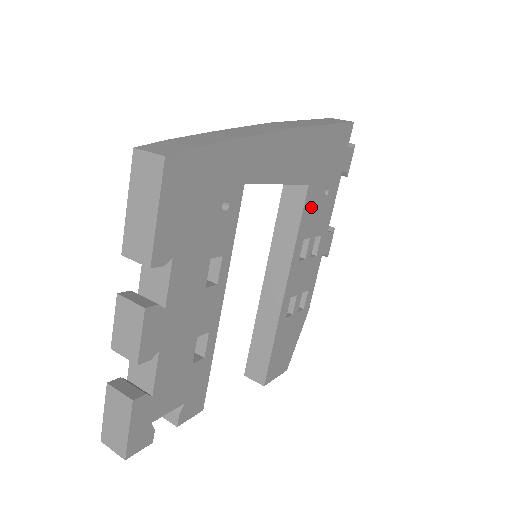
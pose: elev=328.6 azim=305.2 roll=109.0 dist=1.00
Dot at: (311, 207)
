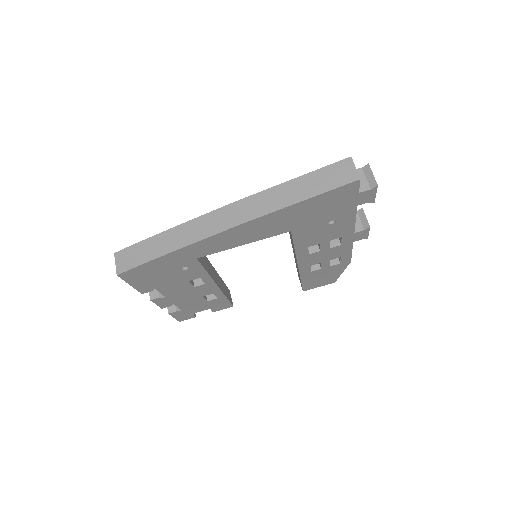
Dot at: (307, 235)
